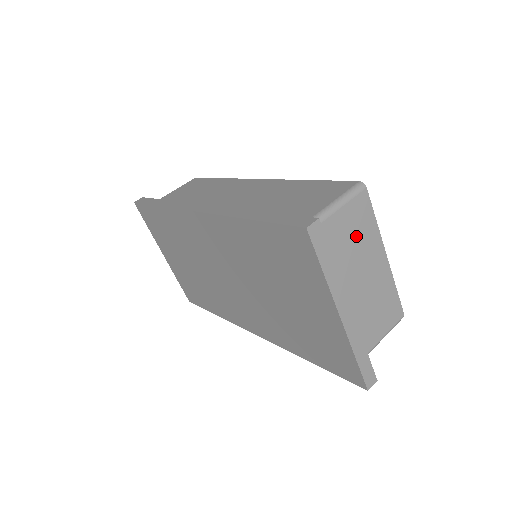
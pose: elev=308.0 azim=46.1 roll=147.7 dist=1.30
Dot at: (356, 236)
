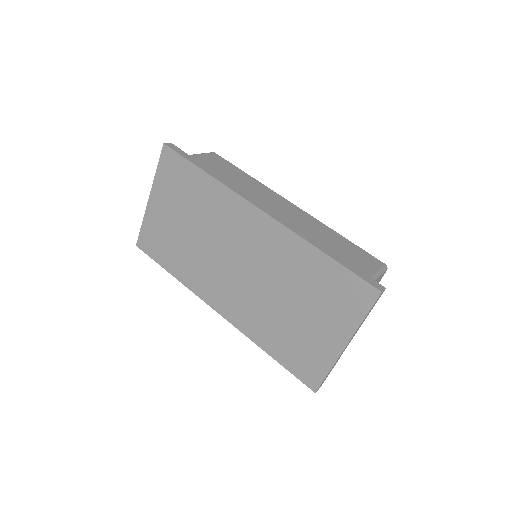
Dot at: occluded
